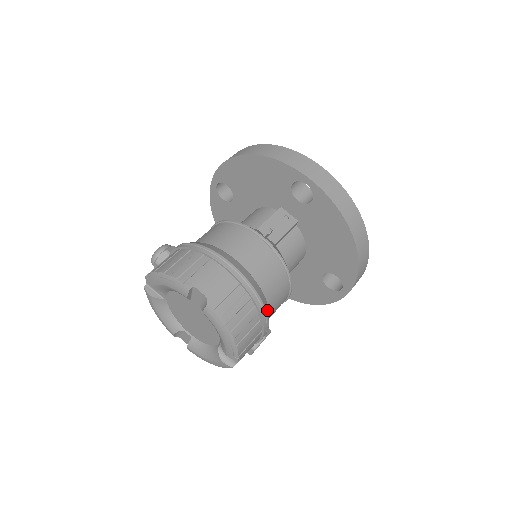
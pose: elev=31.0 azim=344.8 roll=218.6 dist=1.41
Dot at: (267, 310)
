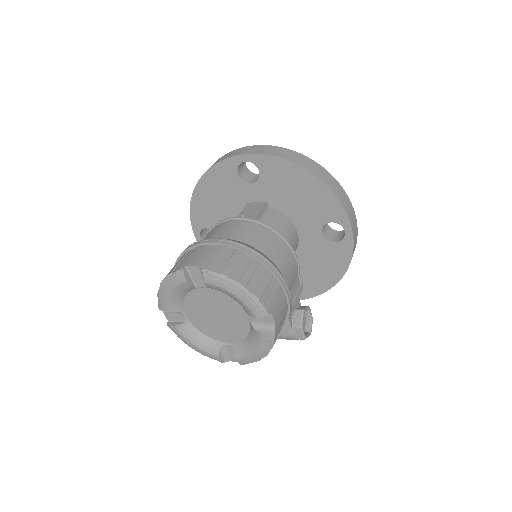
Dot at: (270, 261)
